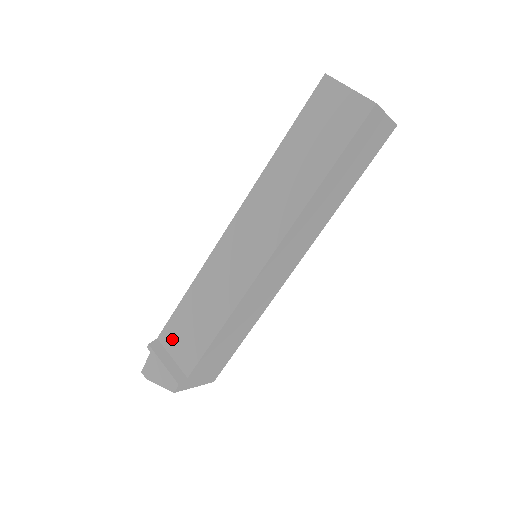
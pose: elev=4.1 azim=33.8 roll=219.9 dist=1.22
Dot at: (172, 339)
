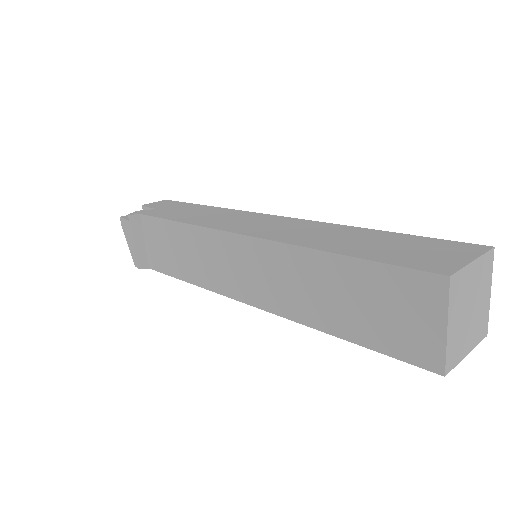
Dot at: (150, 232)
